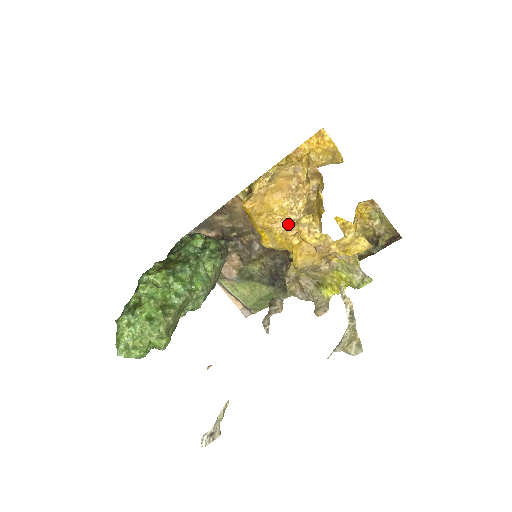
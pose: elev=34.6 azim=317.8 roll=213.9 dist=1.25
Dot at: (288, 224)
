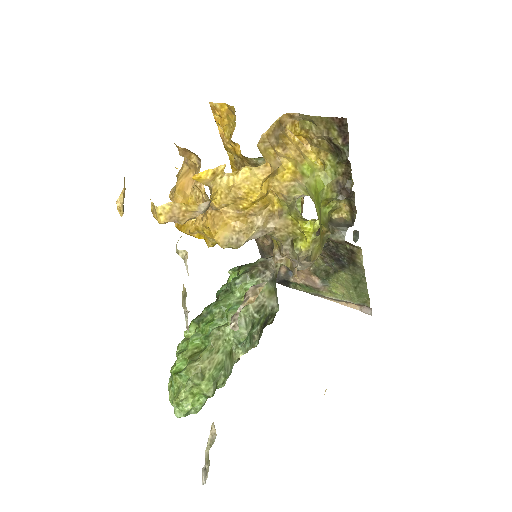
Dot at: (203, 213)
